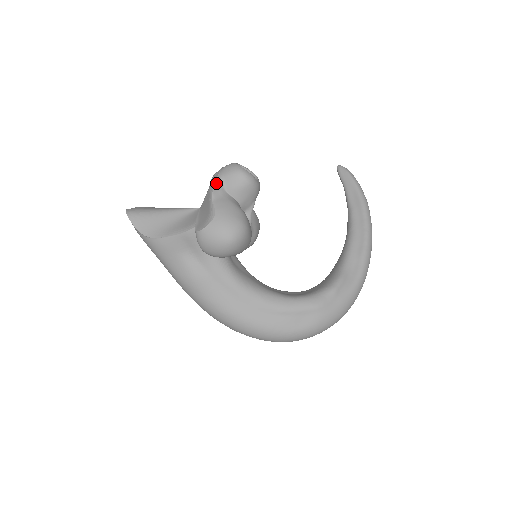
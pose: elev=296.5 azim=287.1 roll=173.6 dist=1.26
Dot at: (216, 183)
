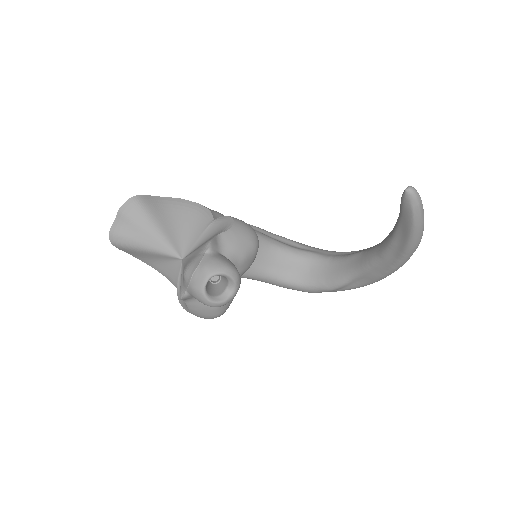
Dot at: (185, 298)
